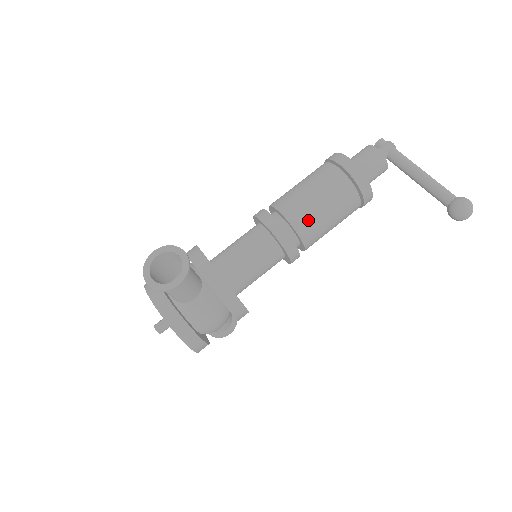
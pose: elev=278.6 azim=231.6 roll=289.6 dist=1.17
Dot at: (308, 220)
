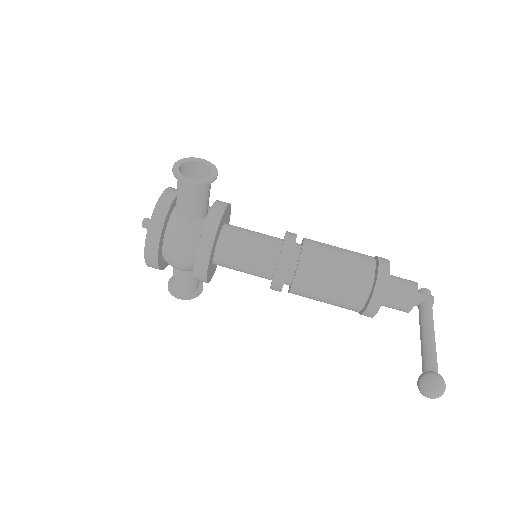
Dot at: (315, 266)
